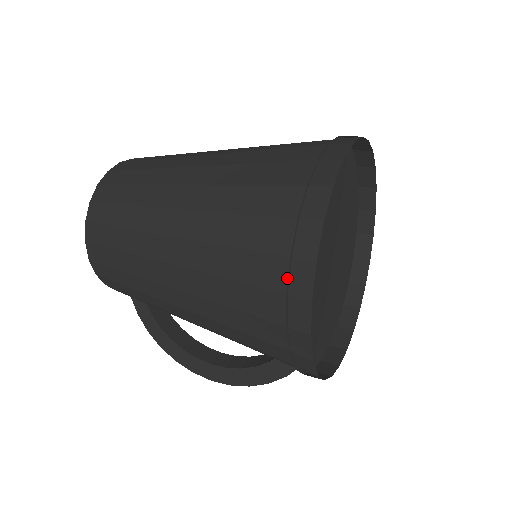
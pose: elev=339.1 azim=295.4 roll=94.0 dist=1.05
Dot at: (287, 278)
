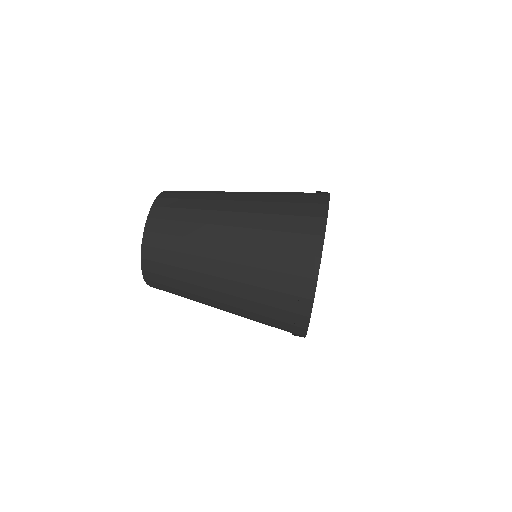
Dot at: occluded
